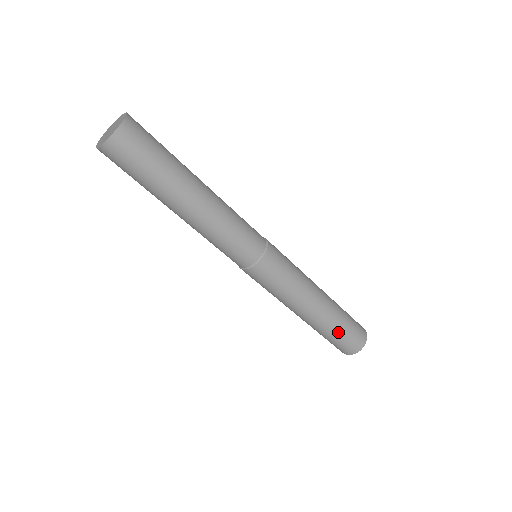
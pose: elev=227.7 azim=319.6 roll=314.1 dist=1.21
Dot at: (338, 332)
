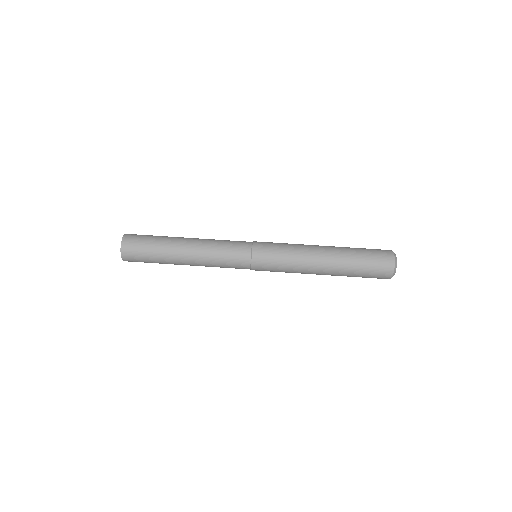
Dot at: (359, 261)
